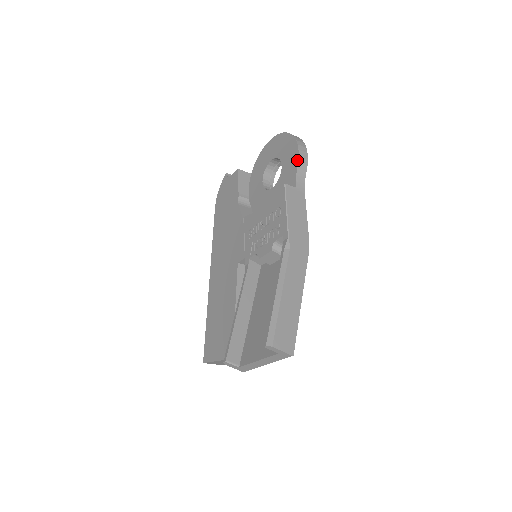
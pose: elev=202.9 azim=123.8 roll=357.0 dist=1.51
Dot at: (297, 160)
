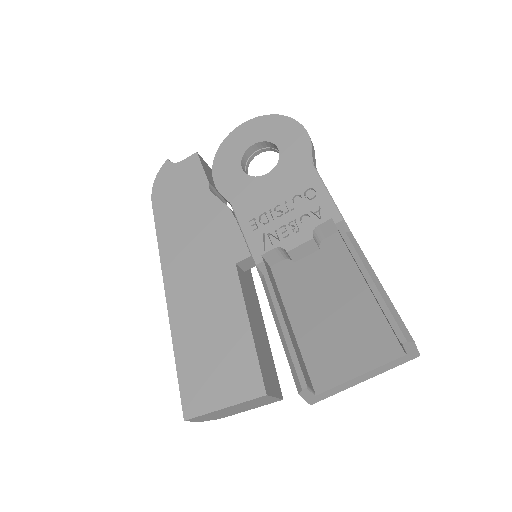
Dot at: (309, 141)
